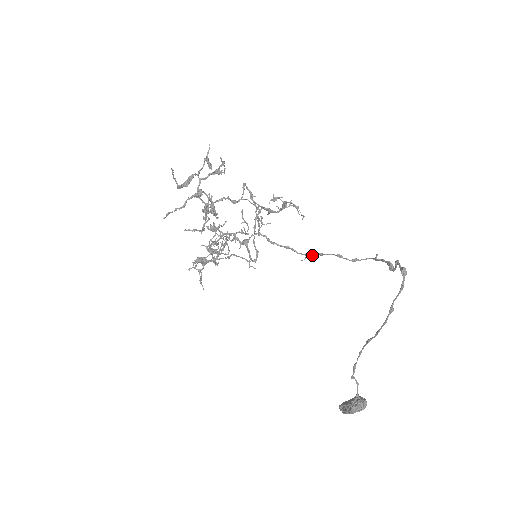
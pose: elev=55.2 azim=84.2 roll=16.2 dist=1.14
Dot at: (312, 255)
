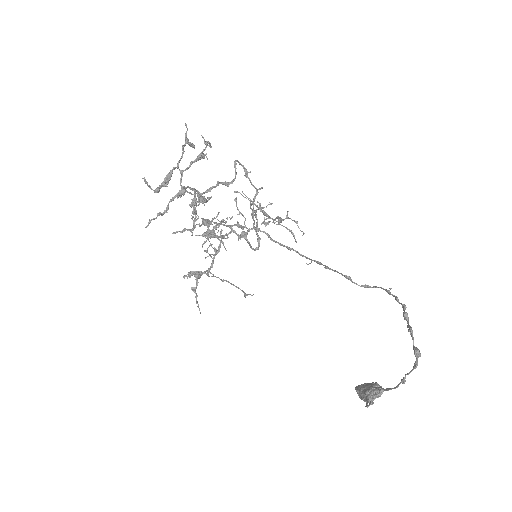
Dot at: (318, 263)
